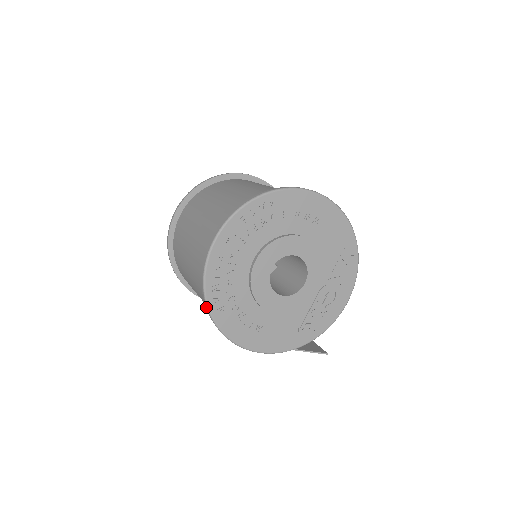
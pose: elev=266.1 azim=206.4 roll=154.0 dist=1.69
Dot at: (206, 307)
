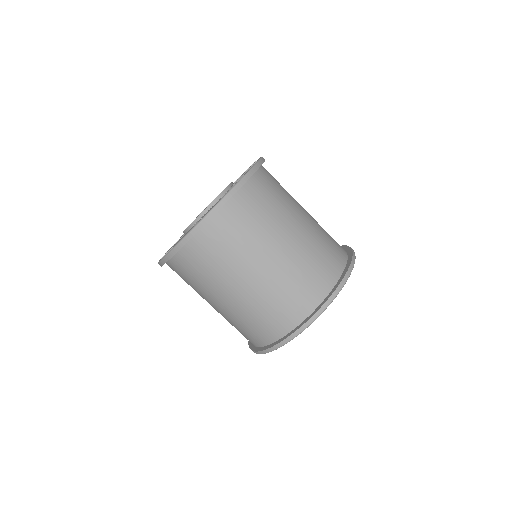
Dot at: occluded
